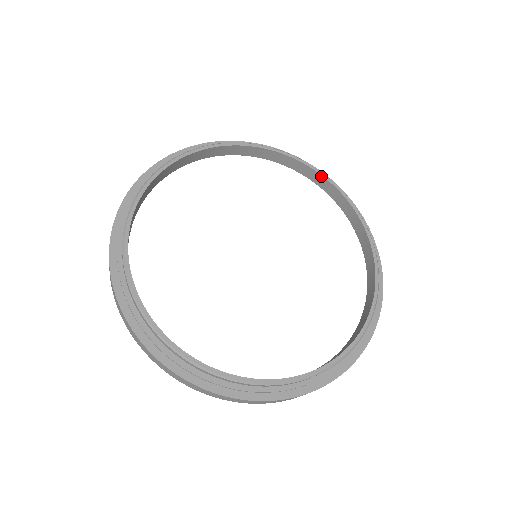
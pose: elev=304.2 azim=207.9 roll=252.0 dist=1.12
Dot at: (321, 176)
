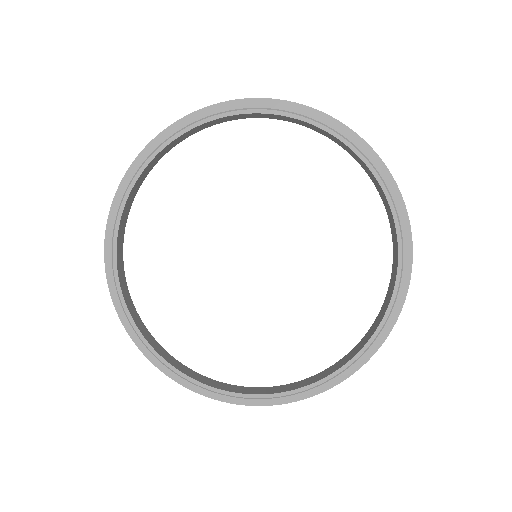
Dot at: (397, 243)
